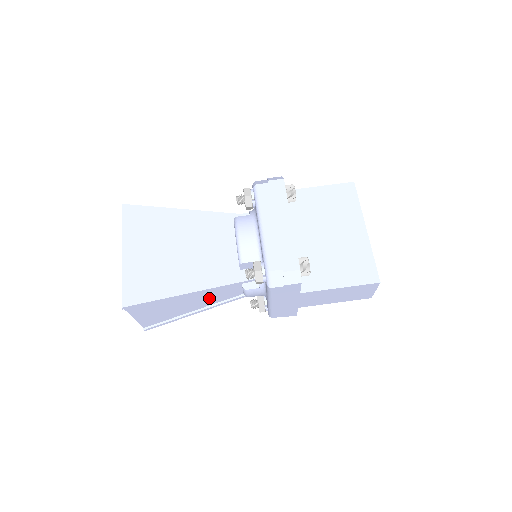
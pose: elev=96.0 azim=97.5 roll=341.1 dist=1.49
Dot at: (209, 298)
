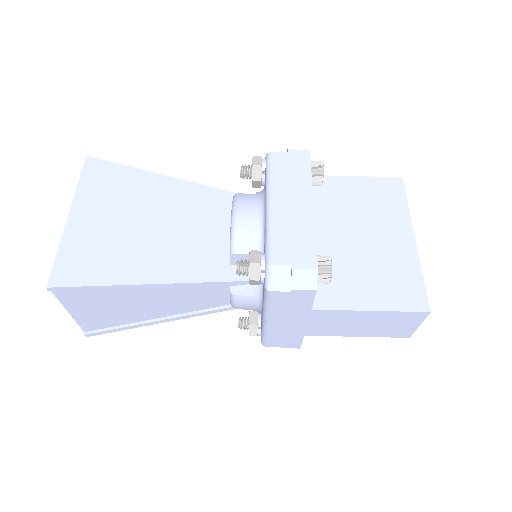
Dot at: (181, 301)
